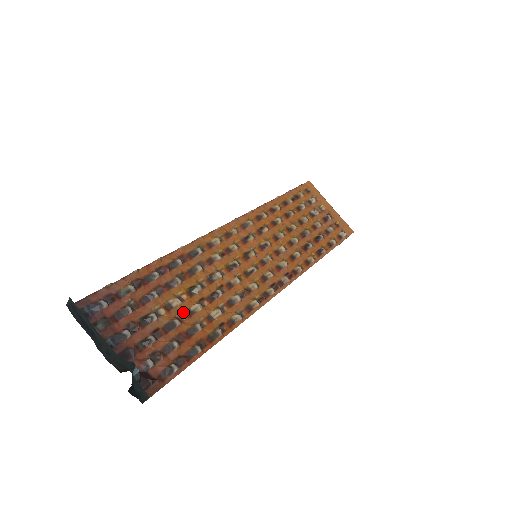
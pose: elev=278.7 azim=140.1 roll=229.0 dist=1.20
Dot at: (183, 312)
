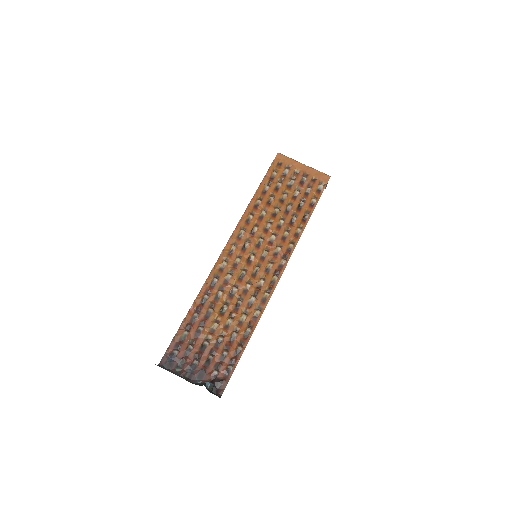
Dot at: (222, 329)
